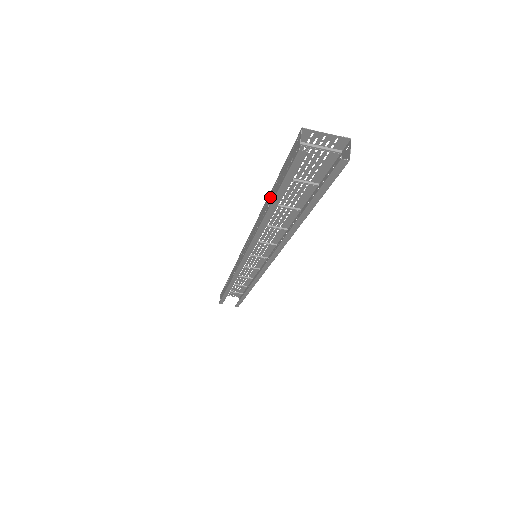
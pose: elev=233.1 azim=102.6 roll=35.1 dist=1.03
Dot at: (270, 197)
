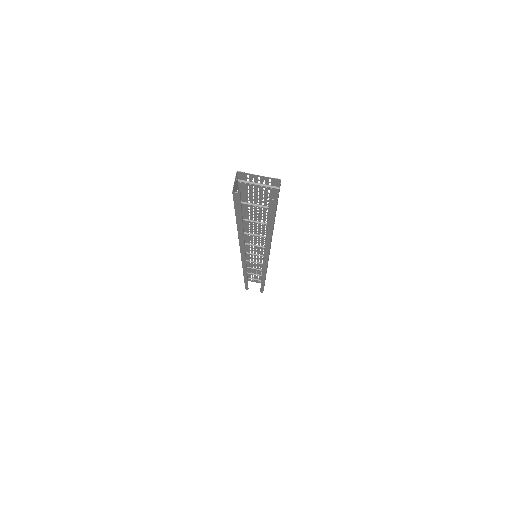
Dot at: occluded
